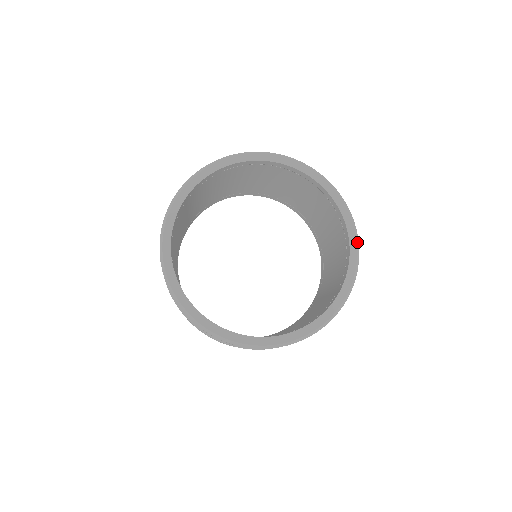
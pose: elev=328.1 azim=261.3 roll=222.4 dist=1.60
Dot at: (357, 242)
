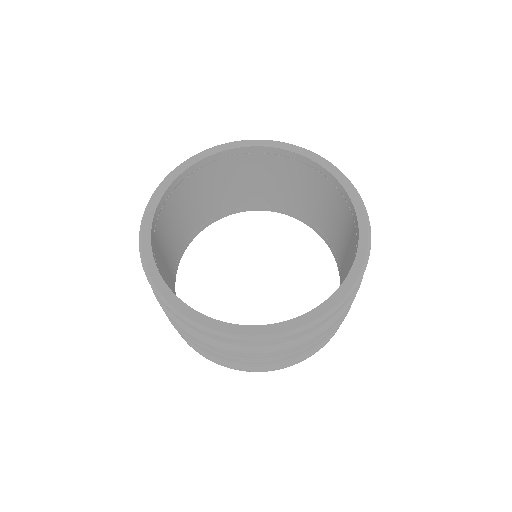
Dot at: (369, 237)
